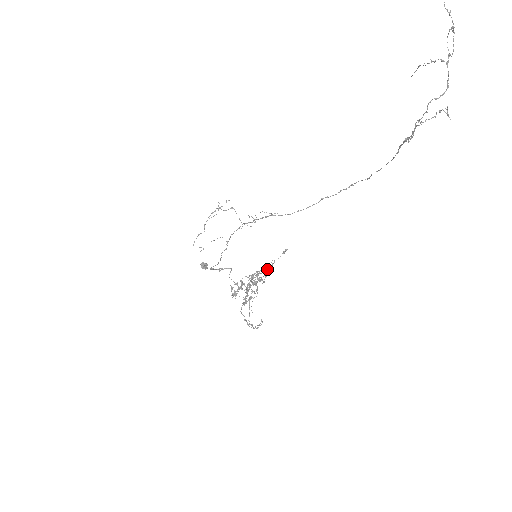
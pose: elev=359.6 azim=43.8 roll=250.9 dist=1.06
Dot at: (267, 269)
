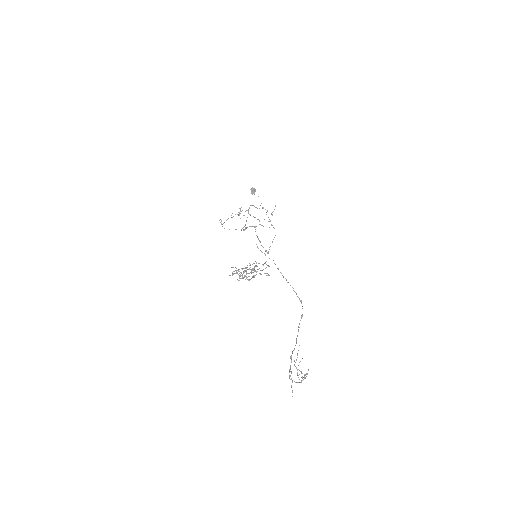
Dot at: (253, 277)
